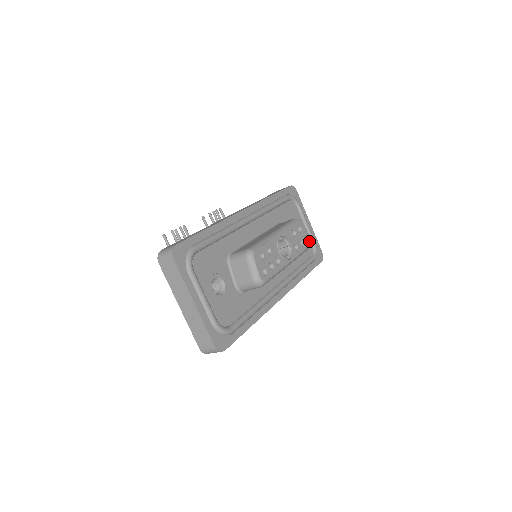
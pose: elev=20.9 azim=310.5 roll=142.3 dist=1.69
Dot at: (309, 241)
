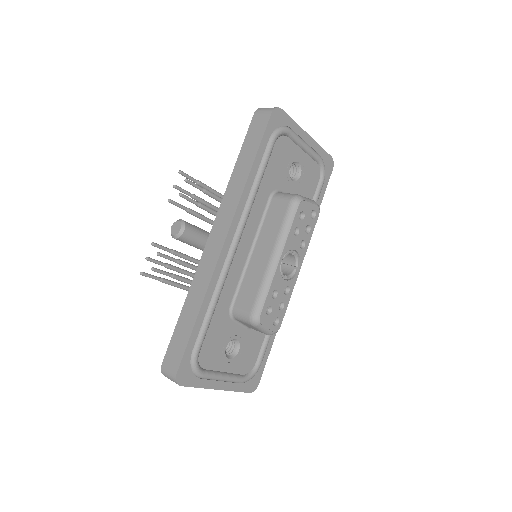
Dot at: (316, 213)
